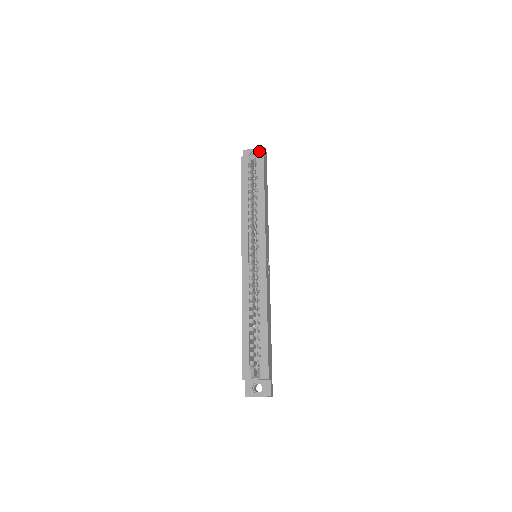
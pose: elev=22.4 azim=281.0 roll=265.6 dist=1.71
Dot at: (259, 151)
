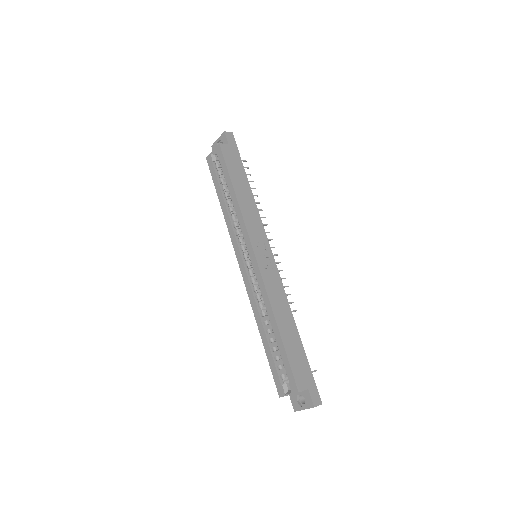
Dot at: (221, 139)
